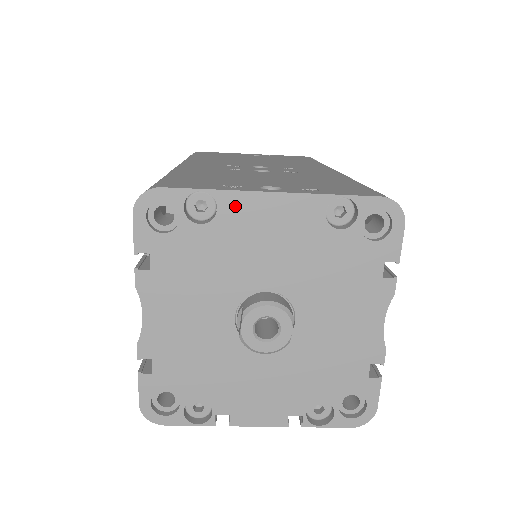
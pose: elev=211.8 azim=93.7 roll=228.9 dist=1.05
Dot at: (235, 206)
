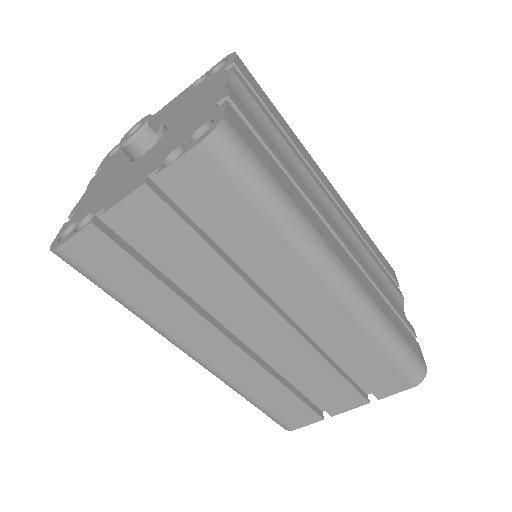
Dot at: occluded
